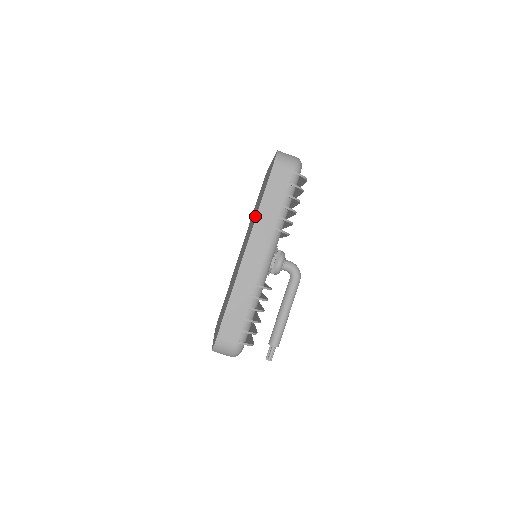
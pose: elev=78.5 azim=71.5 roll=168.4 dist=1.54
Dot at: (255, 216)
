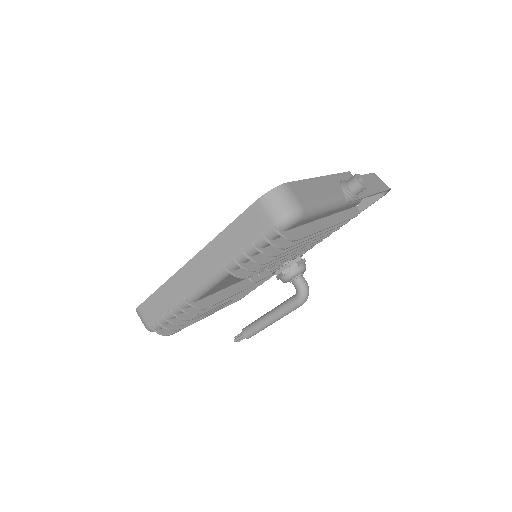
Dot at: occluded
